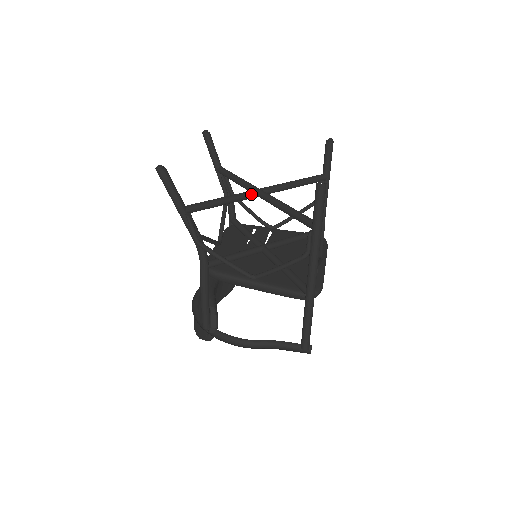
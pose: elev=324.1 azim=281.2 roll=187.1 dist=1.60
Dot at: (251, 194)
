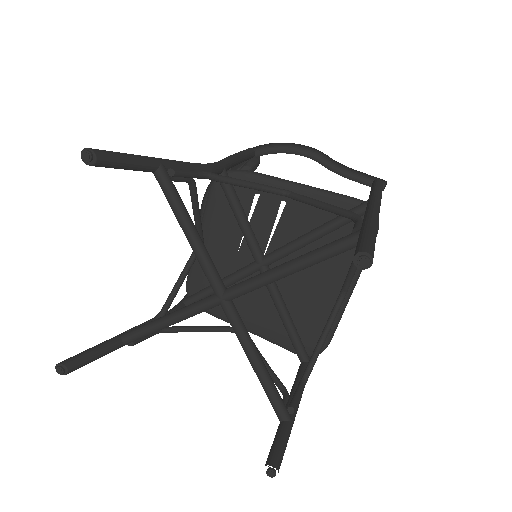
Dot at: occluded
